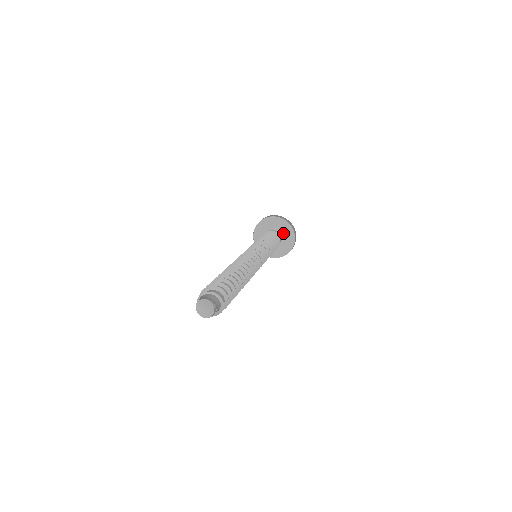
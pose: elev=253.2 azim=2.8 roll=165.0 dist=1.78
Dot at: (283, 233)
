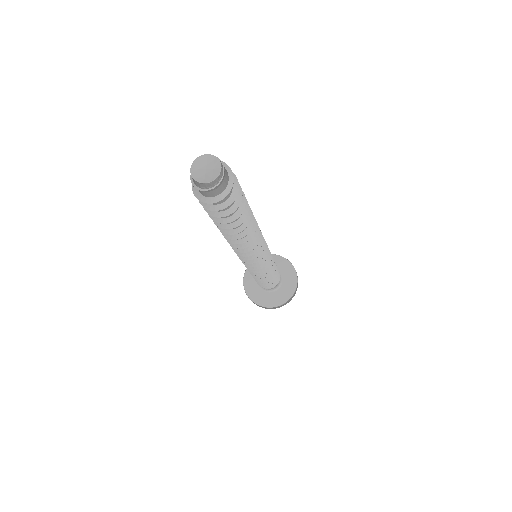
Dot at: (282, 274)
